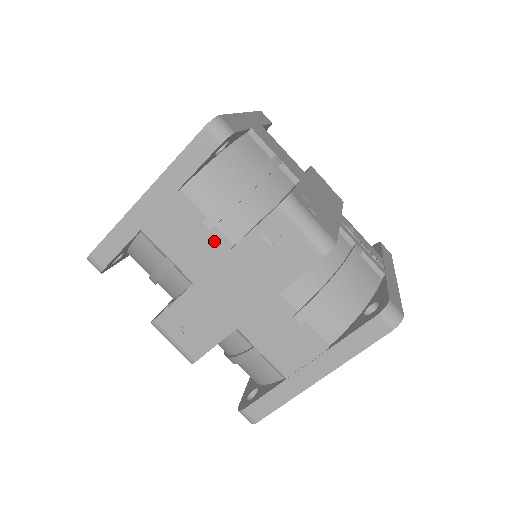
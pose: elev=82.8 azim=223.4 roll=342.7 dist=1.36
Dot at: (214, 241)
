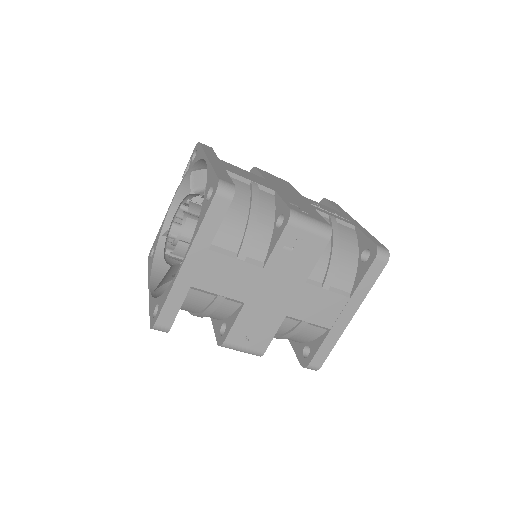
Dot at: (250, 267)
